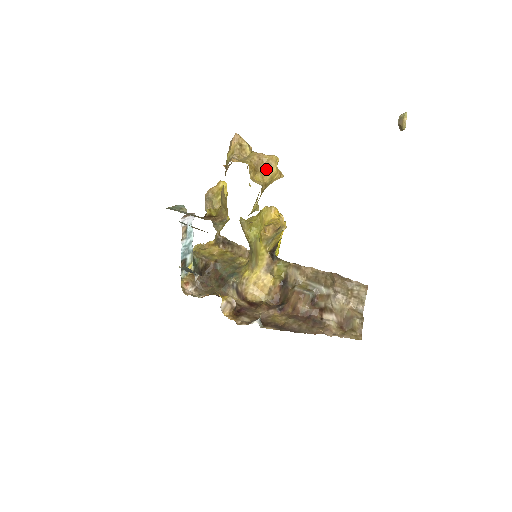
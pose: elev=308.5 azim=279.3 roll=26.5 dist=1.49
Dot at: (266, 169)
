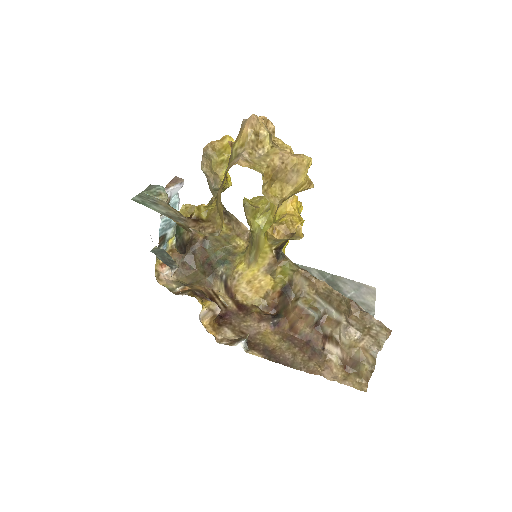
Dot at: (289, 177)
